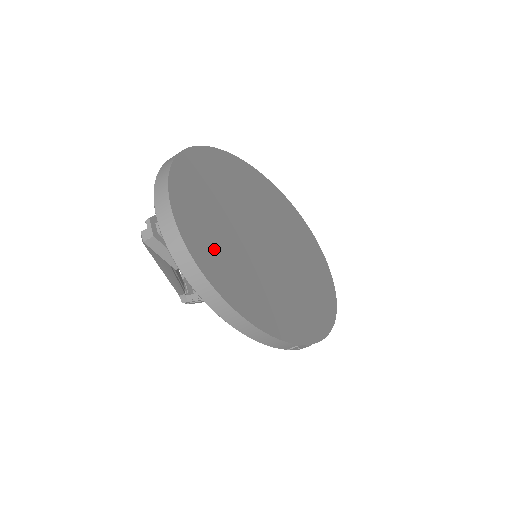
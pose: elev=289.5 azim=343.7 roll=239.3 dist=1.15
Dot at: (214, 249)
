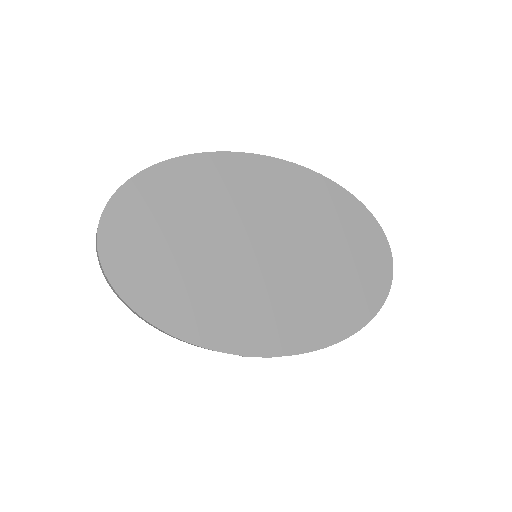
Dot at: (144, 263)
